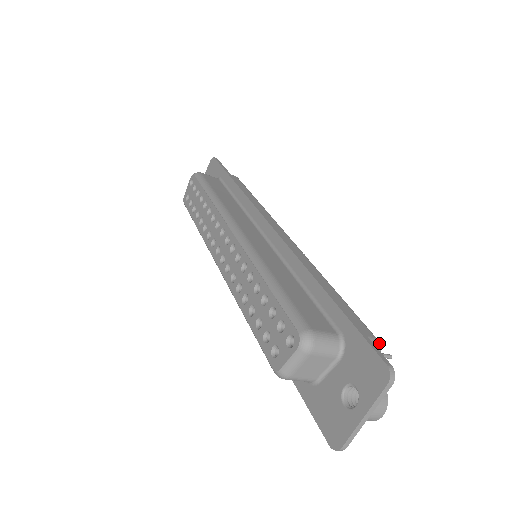
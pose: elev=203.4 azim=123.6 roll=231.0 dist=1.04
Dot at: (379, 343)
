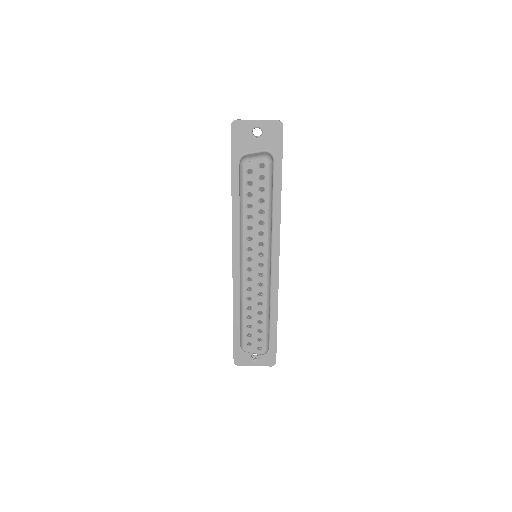
Dot at: occluded
